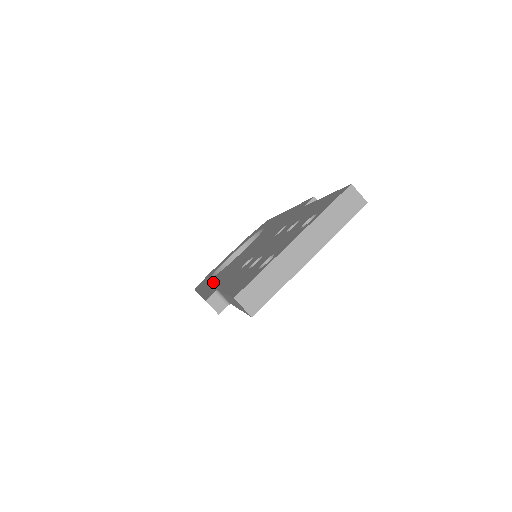
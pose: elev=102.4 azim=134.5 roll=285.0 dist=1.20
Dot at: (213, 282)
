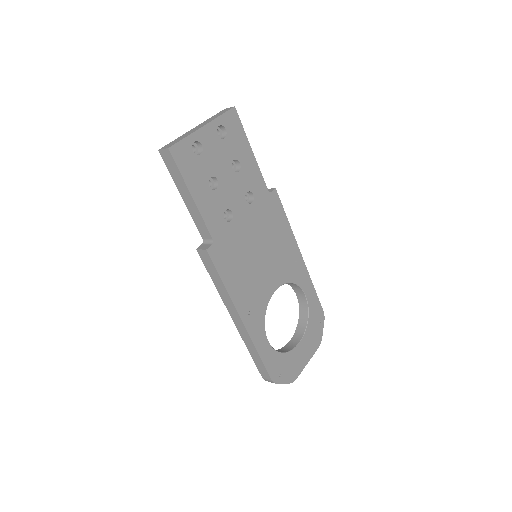
Dot at: occluded
